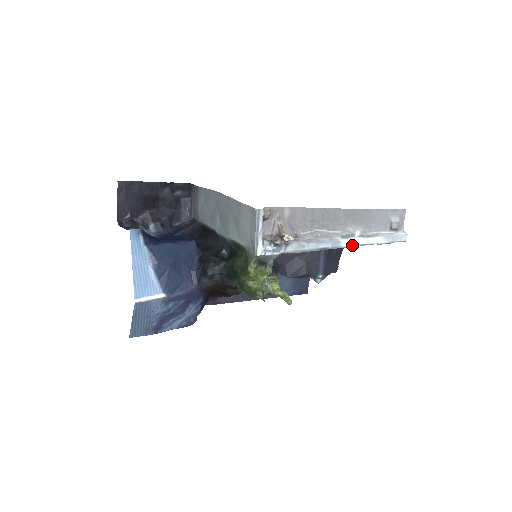
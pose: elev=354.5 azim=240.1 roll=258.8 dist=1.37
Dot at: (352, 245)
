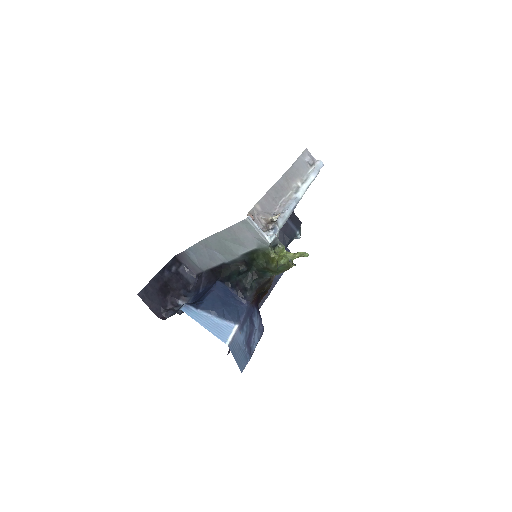
Dot at: (304, 193)
